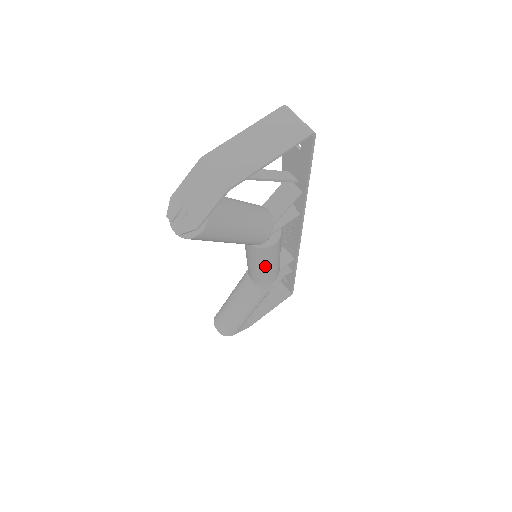
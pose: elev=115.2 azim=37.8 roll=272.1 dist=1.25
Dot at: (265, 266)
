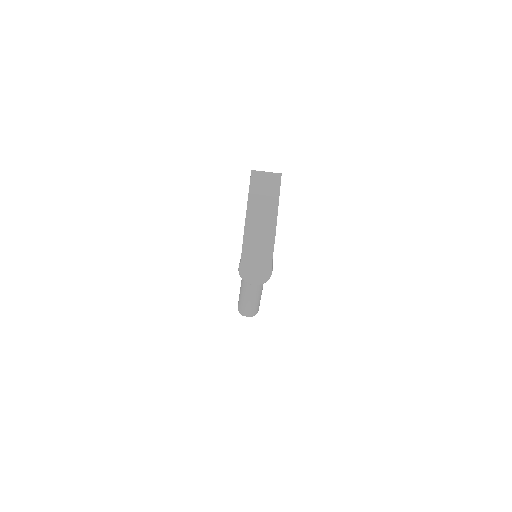
Dot at: occluded
